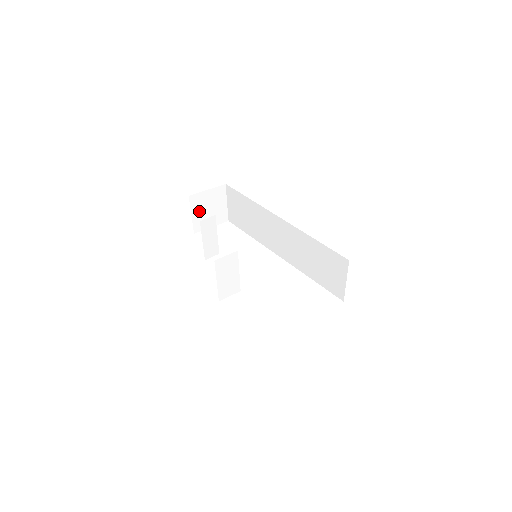
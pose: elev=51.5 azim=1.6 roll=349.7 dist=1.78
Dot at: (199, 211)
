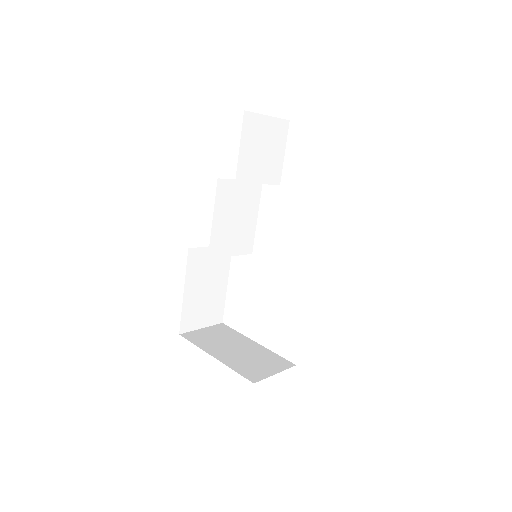
Dot at: occluded
